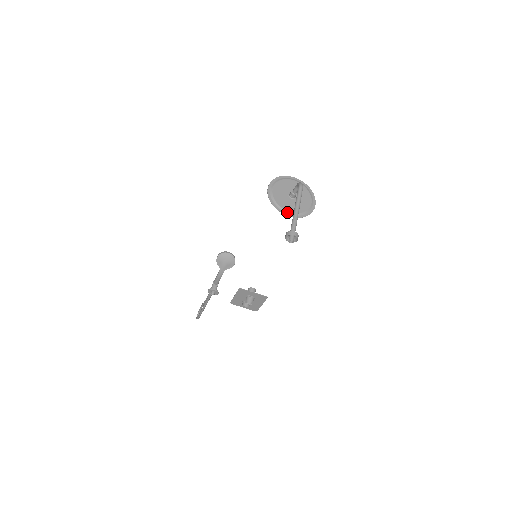
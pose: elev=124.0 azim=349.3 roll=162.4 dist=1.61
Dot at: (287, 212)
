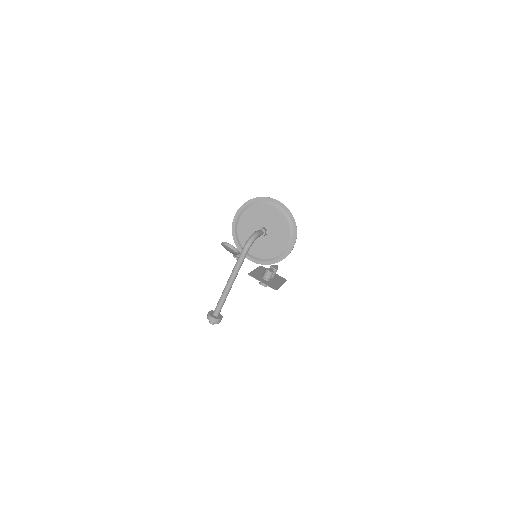
Dot at: (249, 255)
